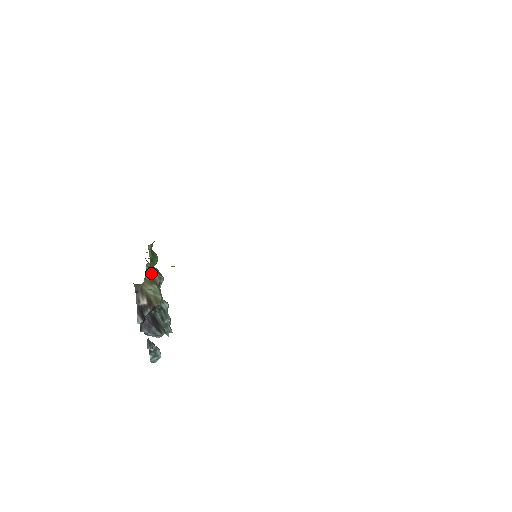
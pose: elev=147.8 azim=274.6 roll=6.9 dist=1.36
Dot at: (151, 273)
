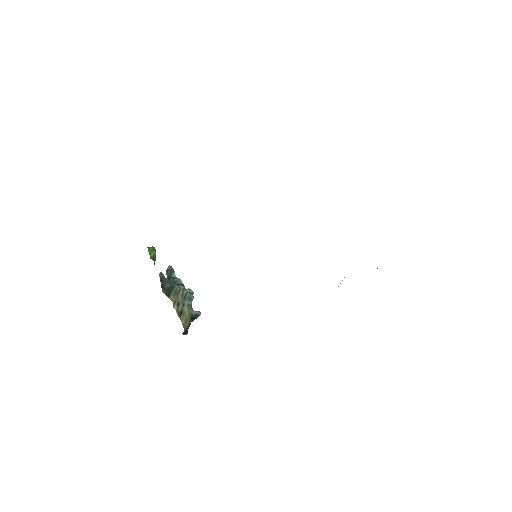
Dot at: (177, 305)
